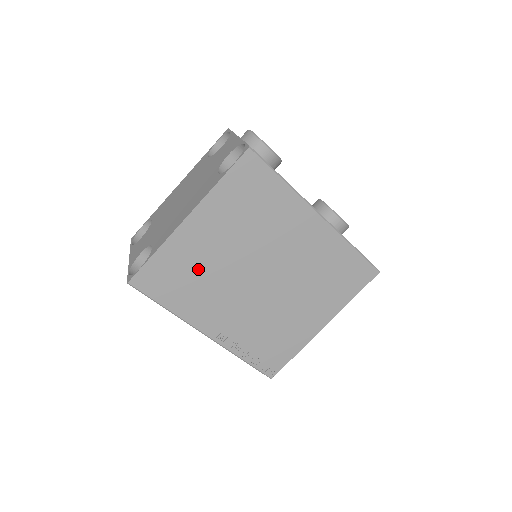
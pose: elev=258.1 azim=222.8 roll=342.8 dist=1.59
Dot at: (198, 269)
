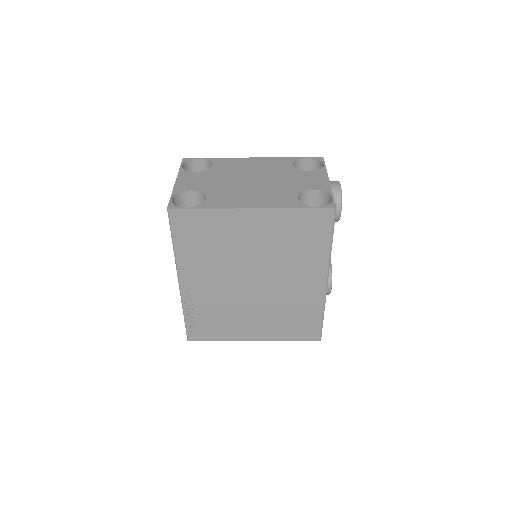
Dot at: (222, 243)
